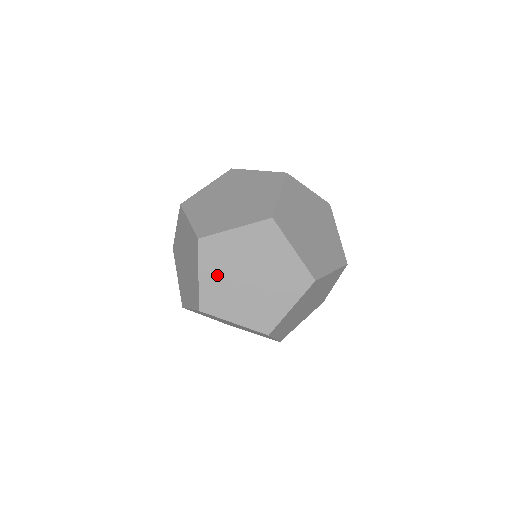
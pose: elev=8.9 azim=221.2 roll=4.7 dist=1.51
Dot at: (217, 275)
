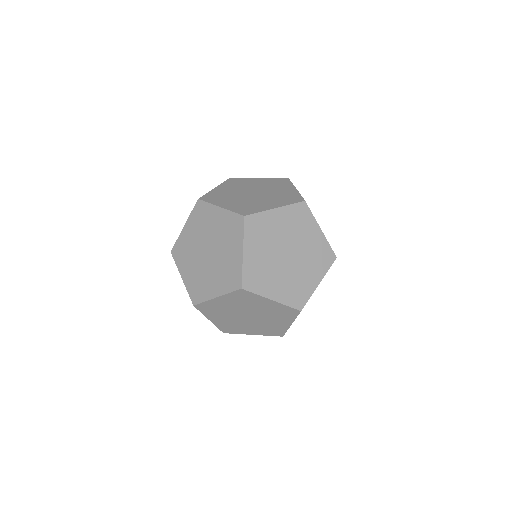
Dot at: (259, 252)
